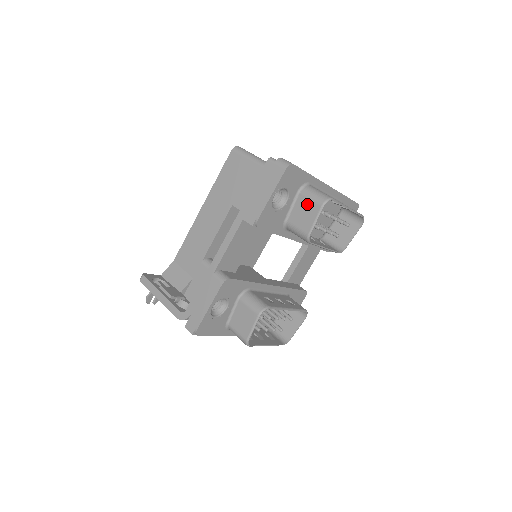
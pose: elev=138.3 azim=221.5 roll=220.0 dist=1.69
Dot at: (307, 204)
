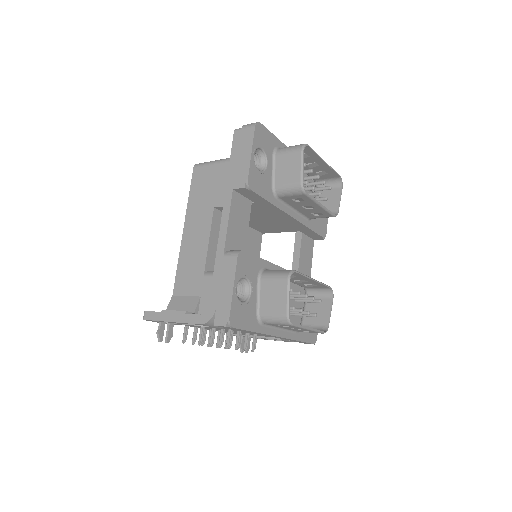
Dot at: (287, 159)
